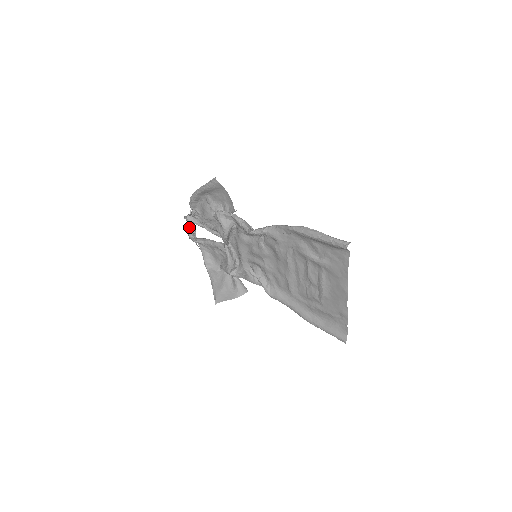
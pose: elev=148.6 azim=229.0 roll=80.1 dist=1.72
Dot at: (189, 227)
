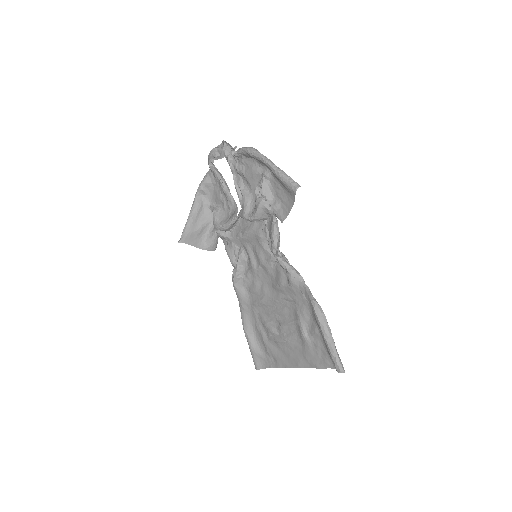
Dot at: (217, 147)
